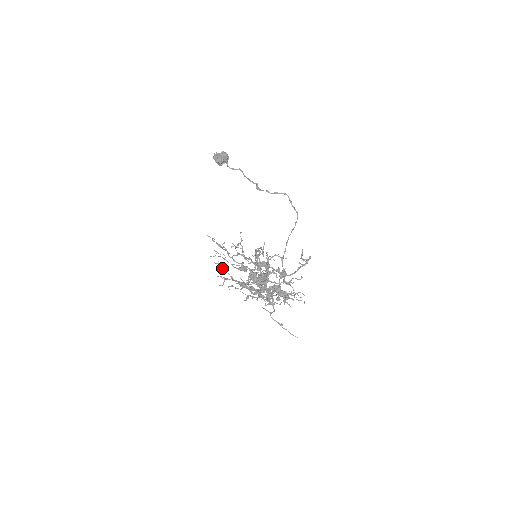
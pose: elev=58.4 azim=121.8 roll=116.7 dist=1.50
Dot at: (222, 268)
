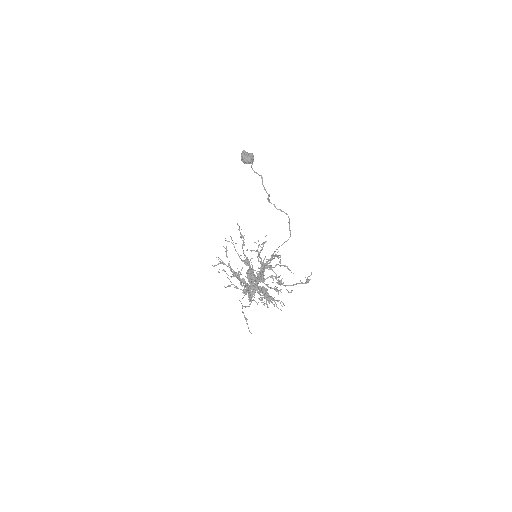
Dot at: (226, 253)
